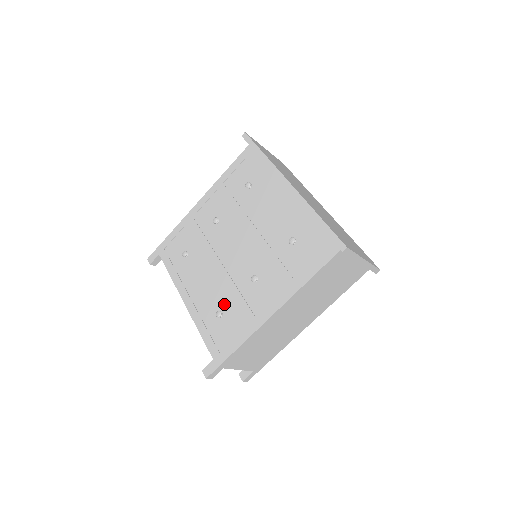
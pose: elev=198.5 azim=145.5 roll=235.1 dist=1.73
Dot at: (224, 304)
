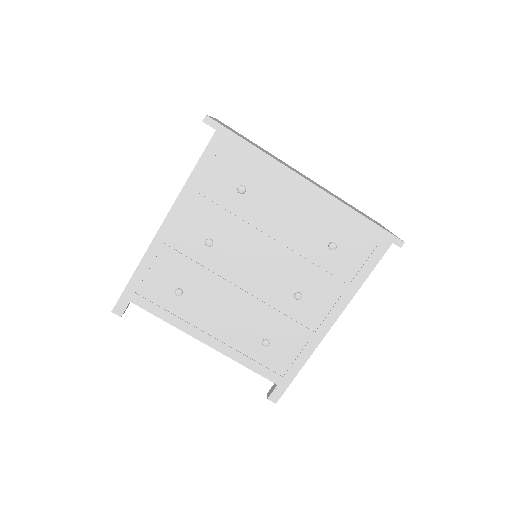
Dot at: (266, 330)
